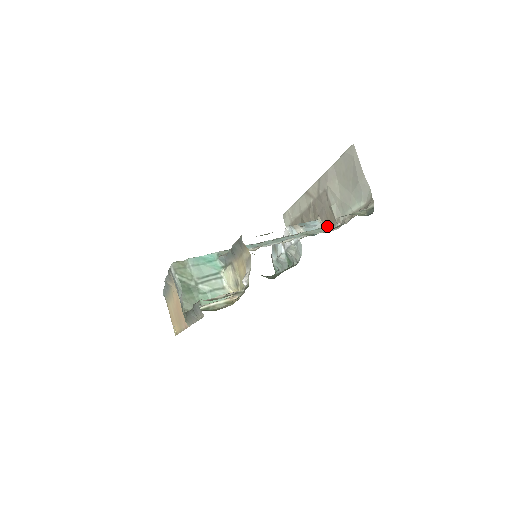
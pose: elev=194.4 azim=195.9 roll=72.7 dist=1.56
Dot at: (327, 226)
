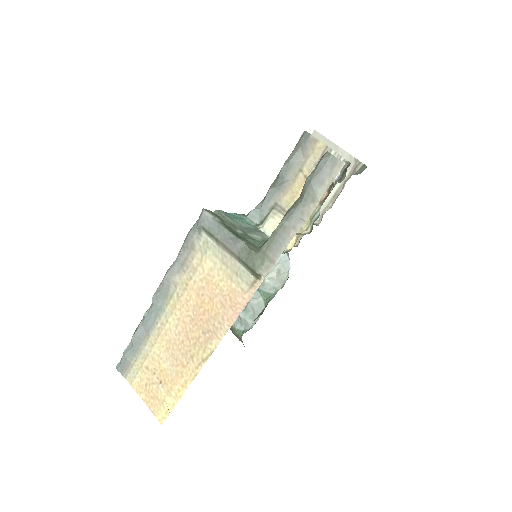
Dot at: occluded
